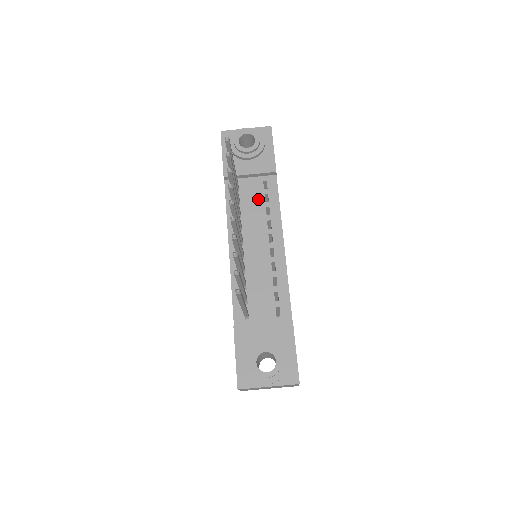
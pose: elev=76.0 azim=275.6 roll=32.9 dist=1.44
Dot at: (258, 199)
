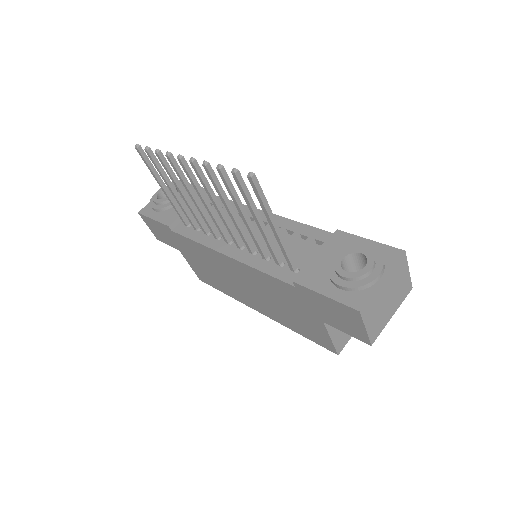
Dot at: occluded
